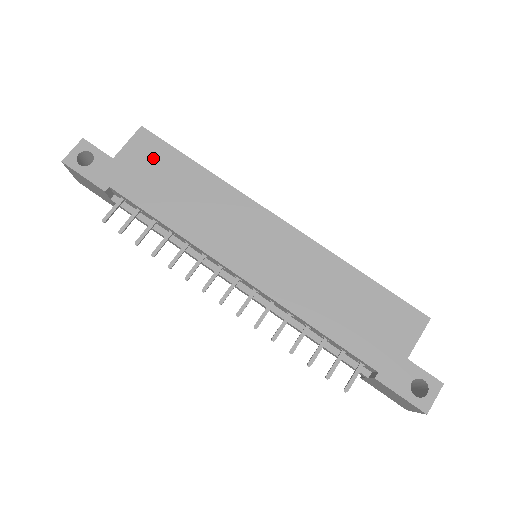
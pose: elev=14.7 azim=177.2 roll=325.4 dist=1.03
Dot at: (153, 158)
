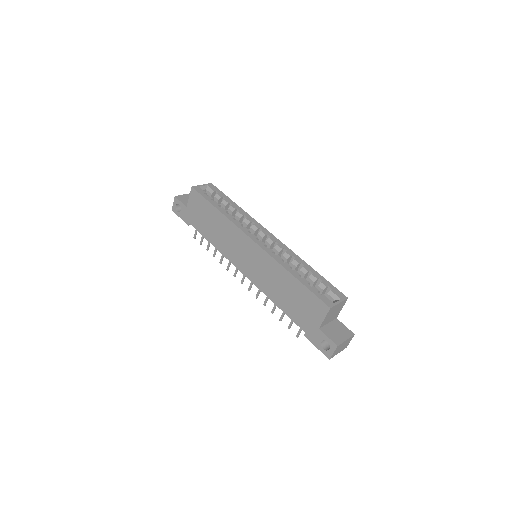
Dot at: (199, 206)
